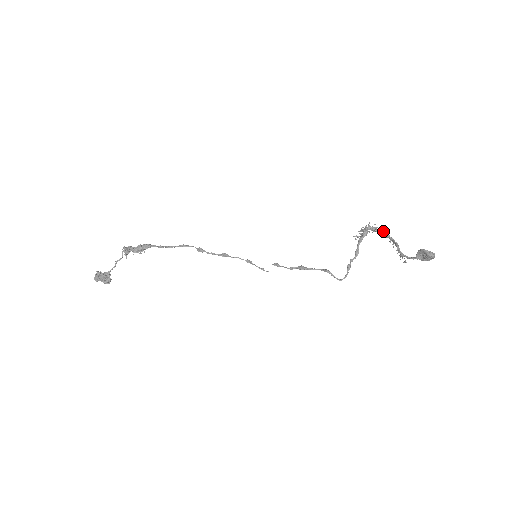
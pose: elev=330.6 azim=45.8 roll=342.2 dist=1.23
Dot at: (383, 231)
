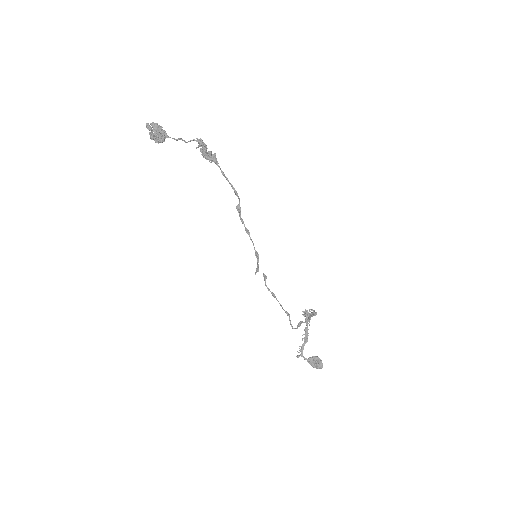
Dot at: occluded
